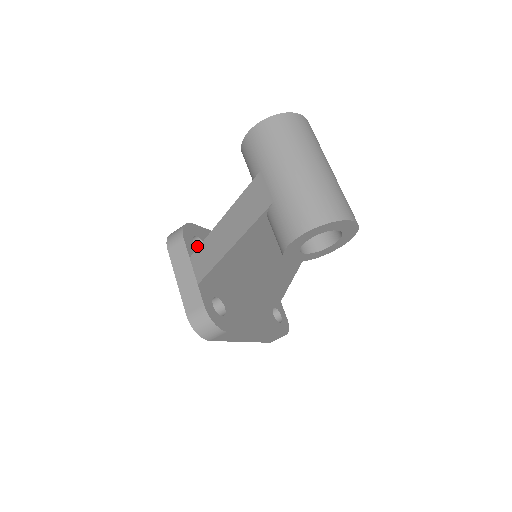
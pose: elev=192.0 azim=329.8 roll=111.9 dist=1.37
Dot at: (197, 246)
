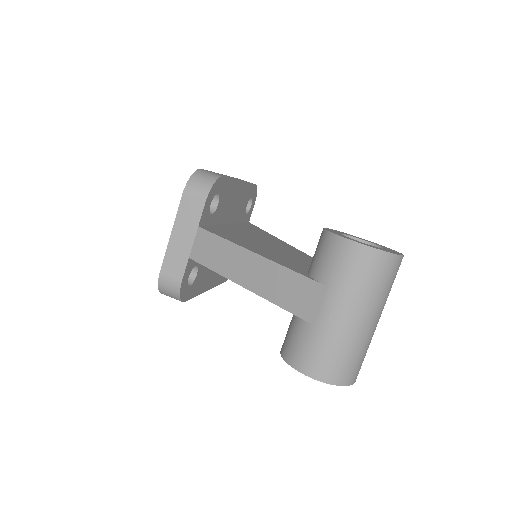
Dot at: occluded
